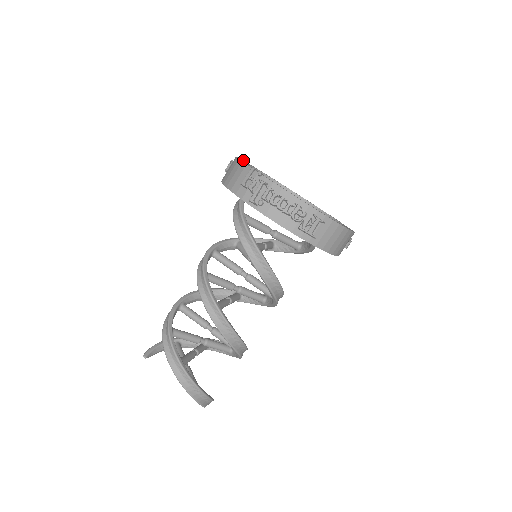
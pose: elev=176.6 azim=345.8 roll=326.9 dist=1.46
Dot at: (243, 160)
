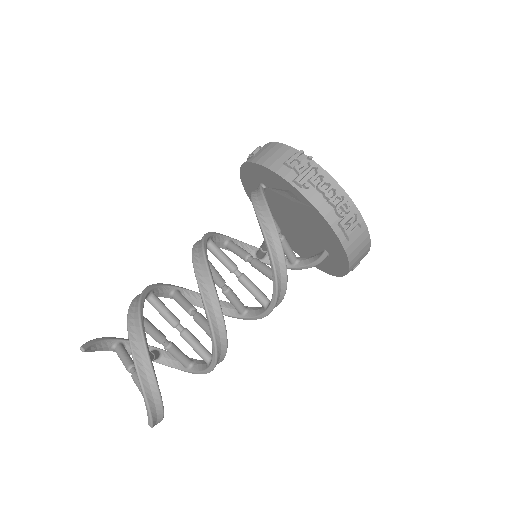
Dot at: occluded
